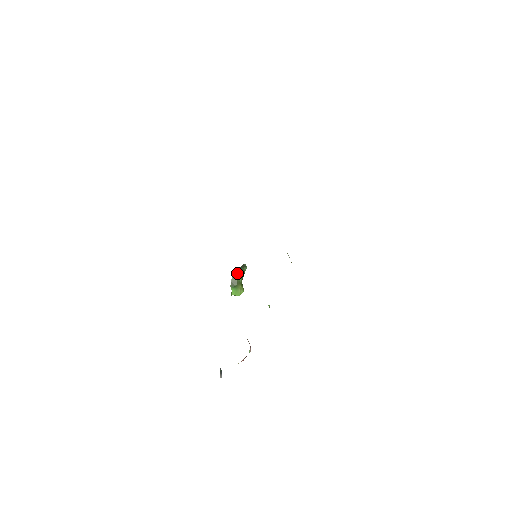
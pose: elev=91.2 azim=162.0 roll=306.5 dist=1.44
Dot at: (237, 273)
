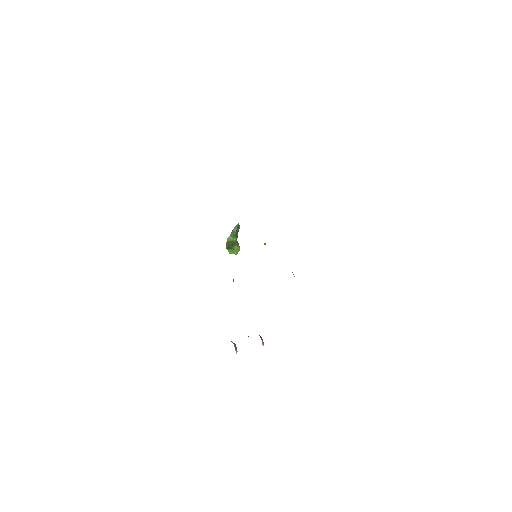
Dot at: (231, 236)
